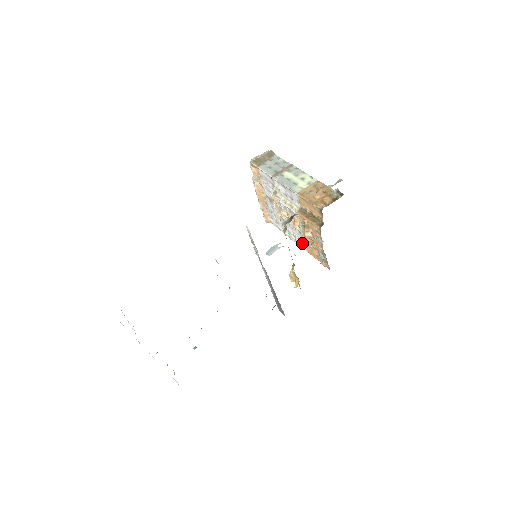
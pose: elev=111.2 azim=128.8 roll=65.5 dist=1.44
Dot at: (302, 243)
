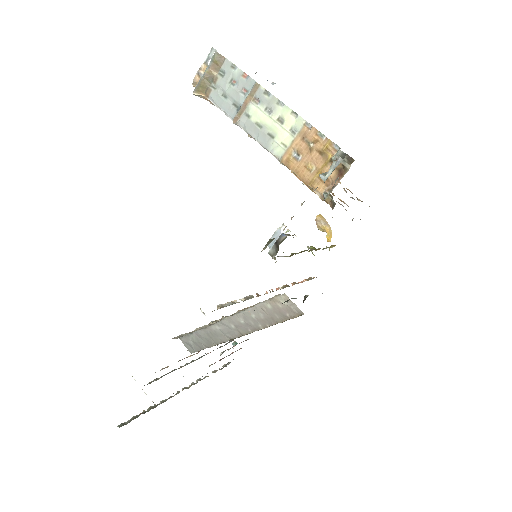
Dot at: occluded
